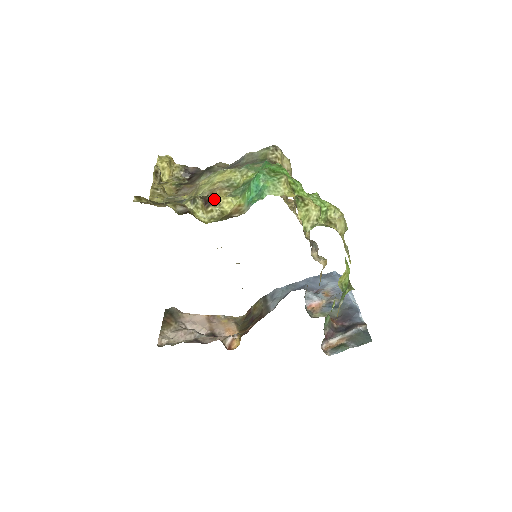
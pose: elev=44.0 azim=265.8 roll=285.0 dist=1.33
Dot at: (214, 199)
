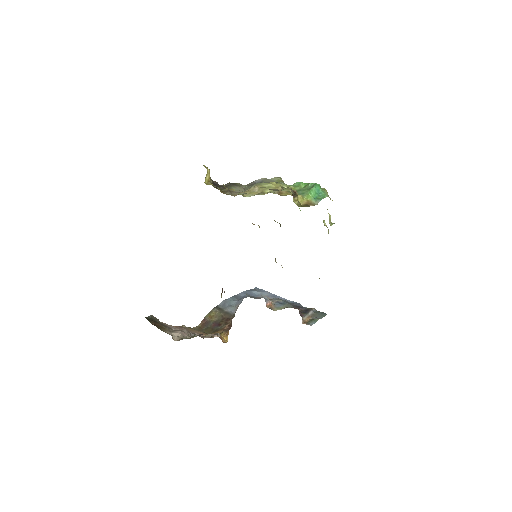
Dot at: (297, 193)
